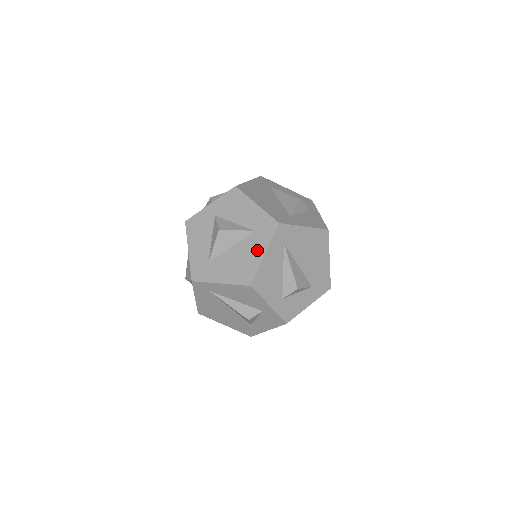
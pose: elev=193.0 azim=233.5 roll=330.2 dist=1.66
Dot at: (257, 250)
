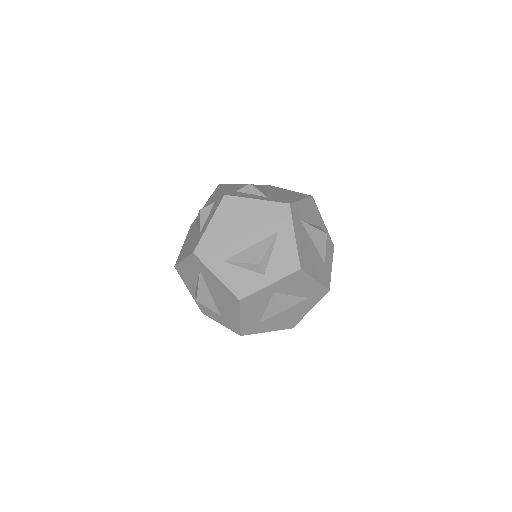
Dot at: (305, 309)
